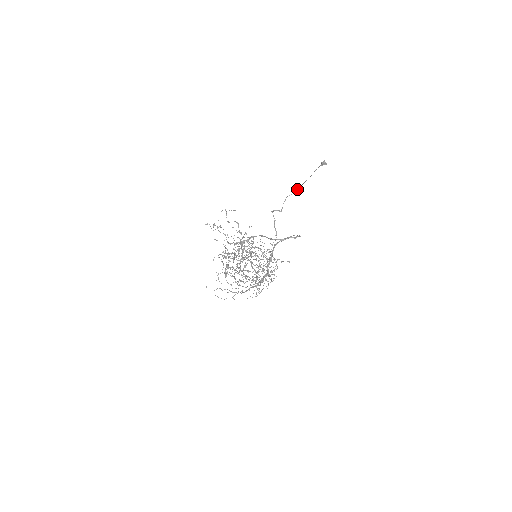
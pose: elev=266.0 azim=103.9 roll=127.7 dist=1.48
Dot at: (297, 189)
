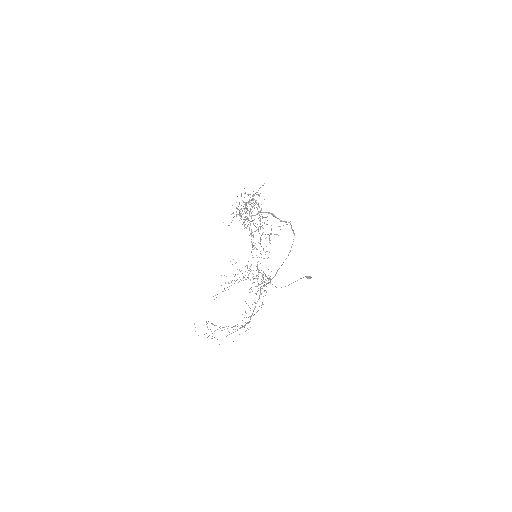
Dot at: (288, 285)
